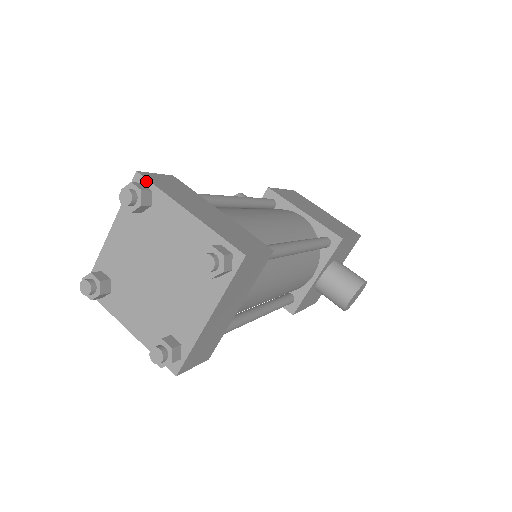
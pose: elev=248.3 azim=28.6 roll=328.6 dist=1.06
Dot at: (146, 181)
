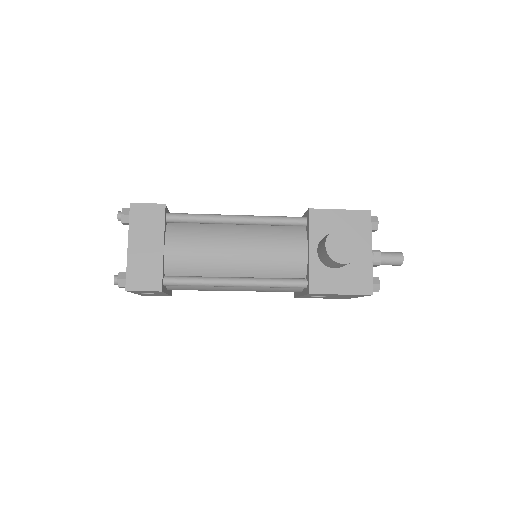
Dot at: occluded
